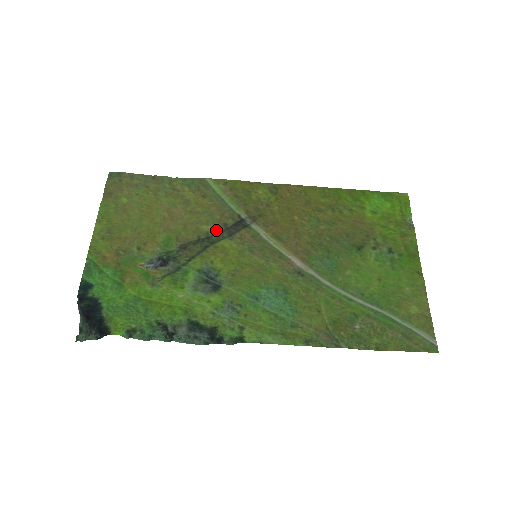
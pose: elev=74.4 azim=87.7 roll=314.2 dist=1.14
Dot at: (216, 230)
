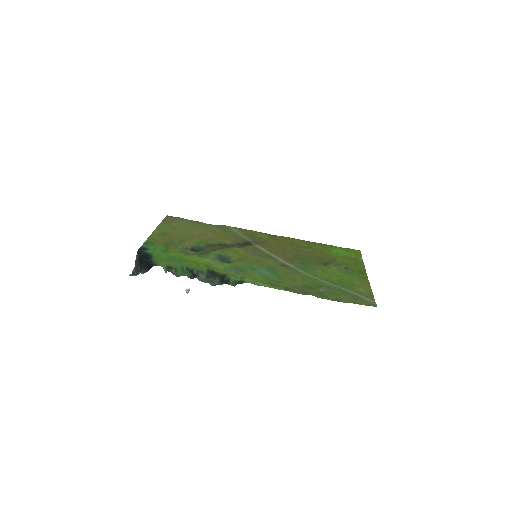
Dot at: (231, 243)
